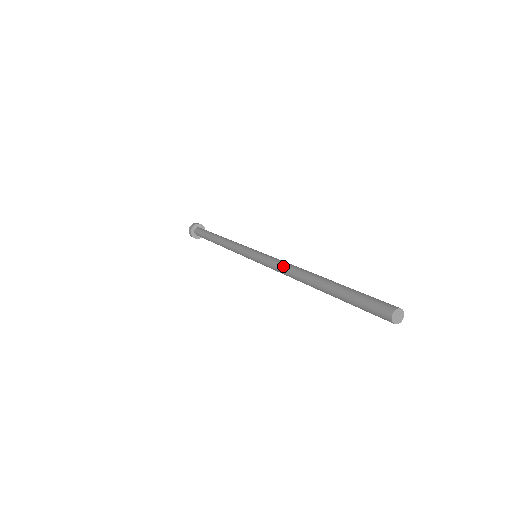
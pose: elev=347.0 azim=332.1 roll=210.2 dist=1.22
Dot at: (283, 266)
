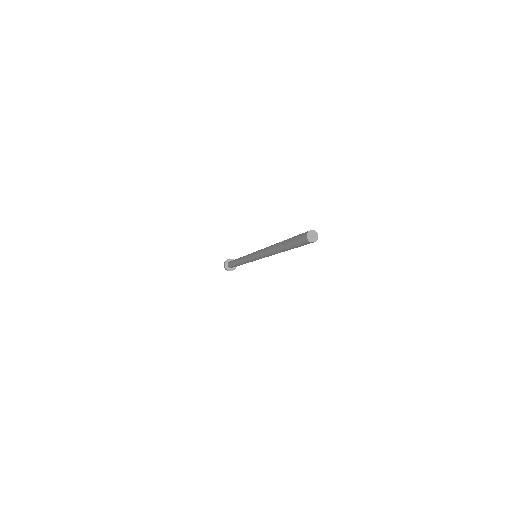
Dot at: occluded
